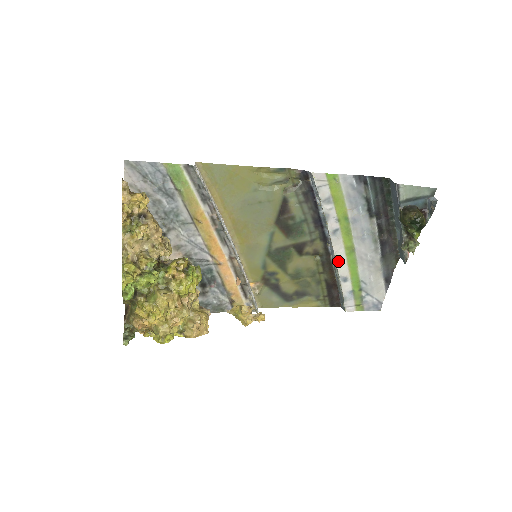
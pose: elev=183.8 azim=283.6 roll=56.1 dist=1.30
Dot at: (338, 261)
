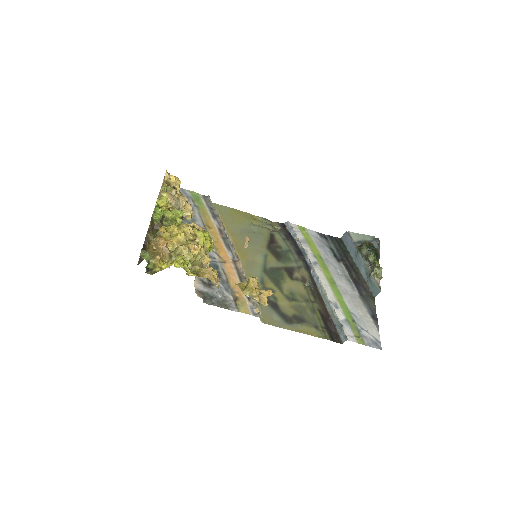
Dot at: (324, 288)
